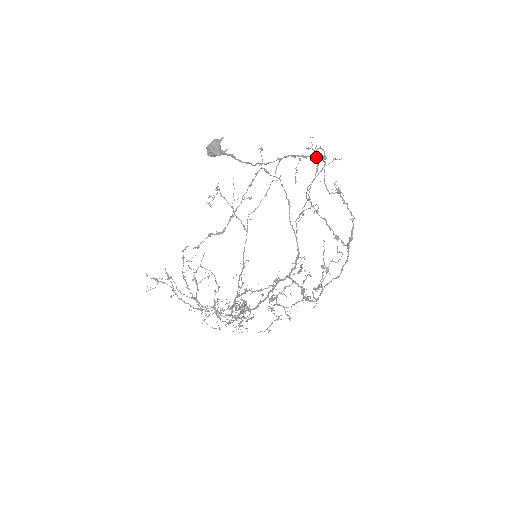
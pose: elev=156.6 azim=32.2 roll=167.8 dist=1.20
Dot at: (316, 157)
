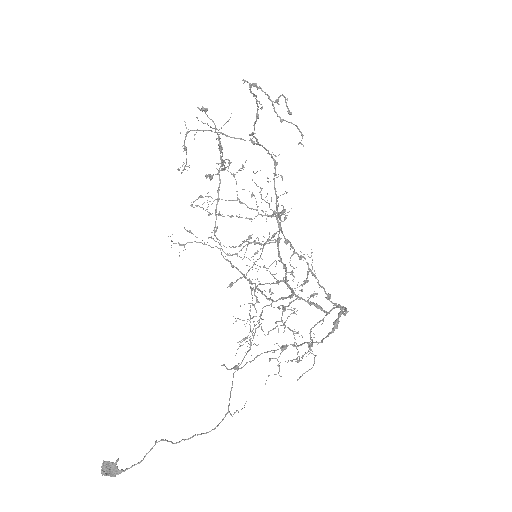
Dot at: occluded
